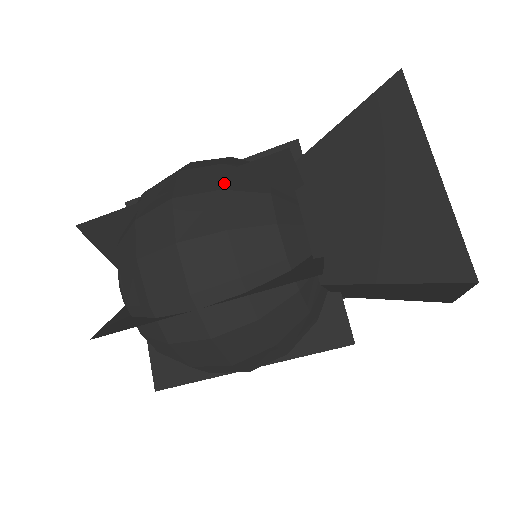
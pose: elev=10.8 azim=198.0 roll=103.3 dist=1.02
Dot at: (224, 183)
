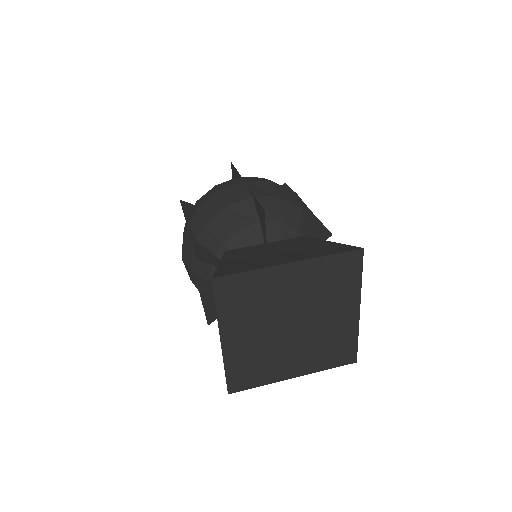
Dot at: occluded
